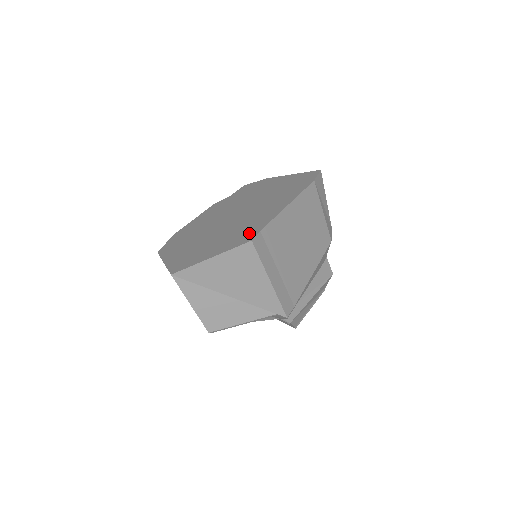
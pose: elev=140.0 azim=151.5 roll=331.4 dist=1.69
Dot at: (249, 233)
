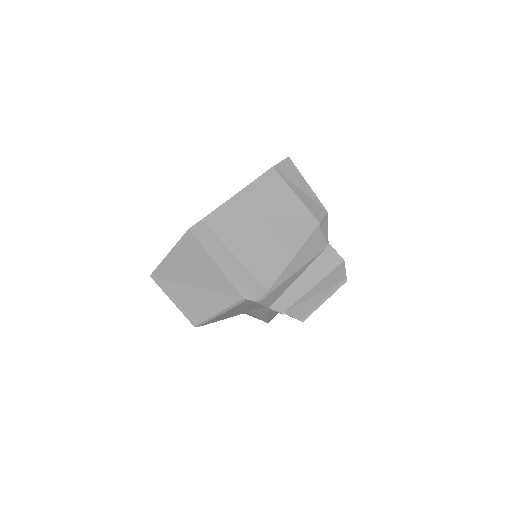
Dot at: occluded
